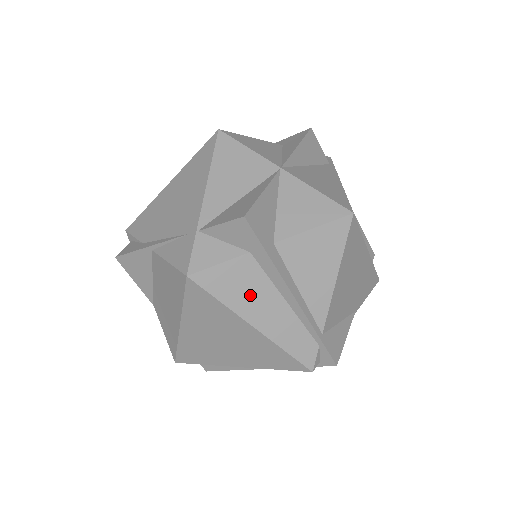
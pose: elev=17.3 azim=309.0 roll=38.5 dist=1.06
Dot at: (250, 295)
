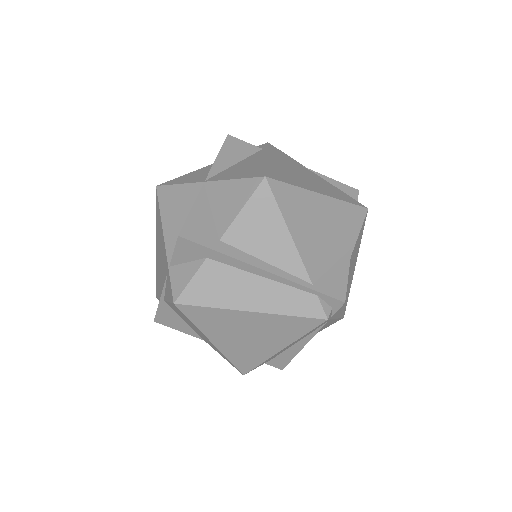
Dot at: (230, 289)
